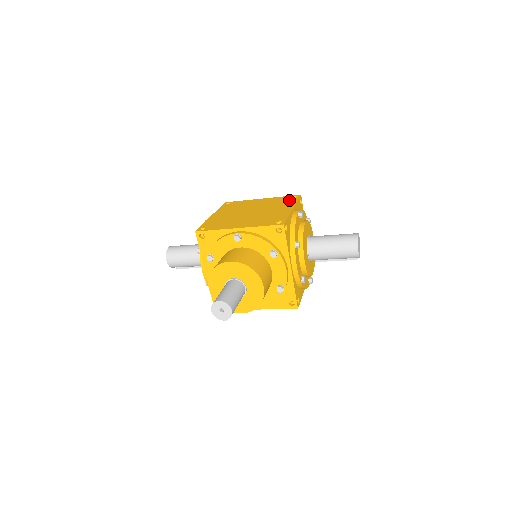
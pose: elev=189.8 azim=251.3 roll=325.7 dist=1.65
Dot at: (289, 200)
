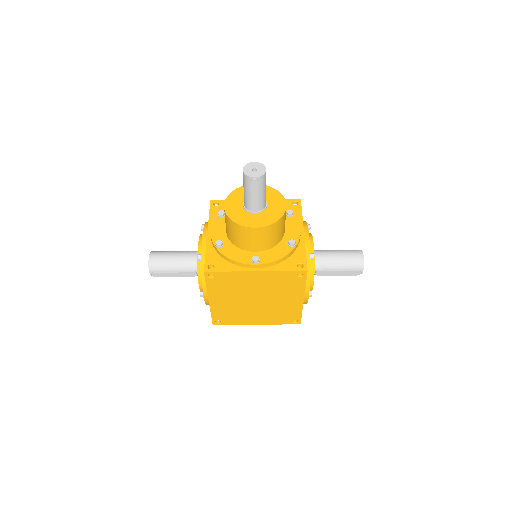
Dot at: occluded
